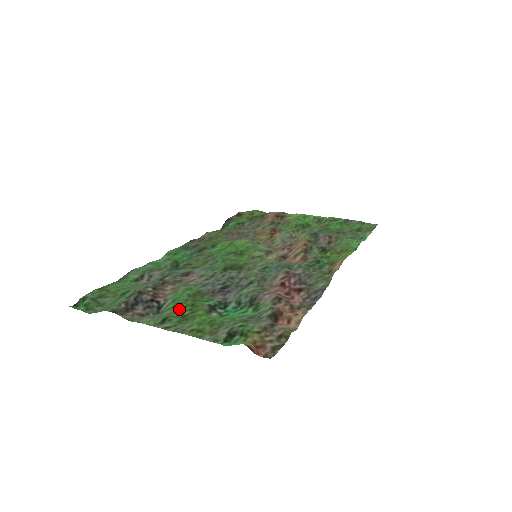
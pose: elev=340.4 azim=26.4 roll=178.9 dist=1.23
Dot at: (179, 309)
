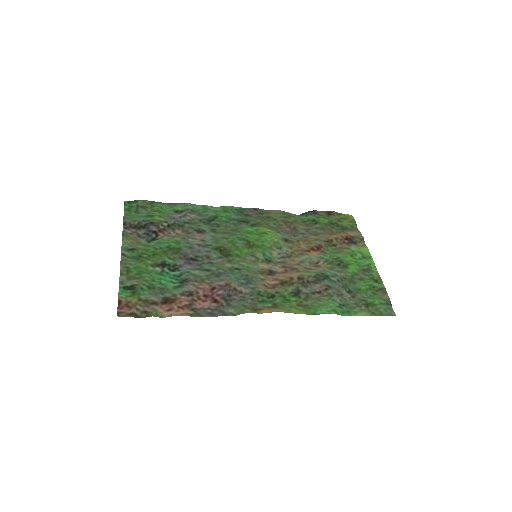
Dot at: (147, 250)
